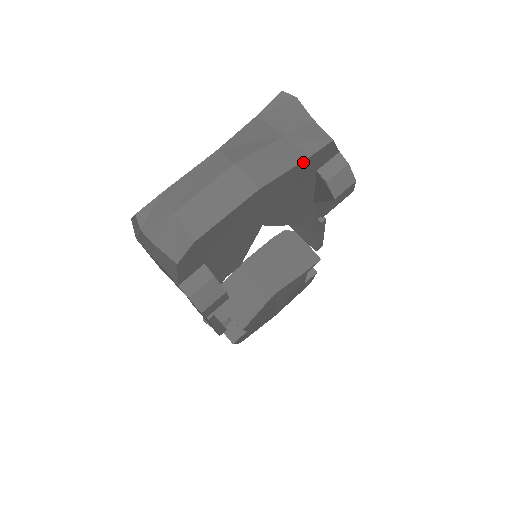
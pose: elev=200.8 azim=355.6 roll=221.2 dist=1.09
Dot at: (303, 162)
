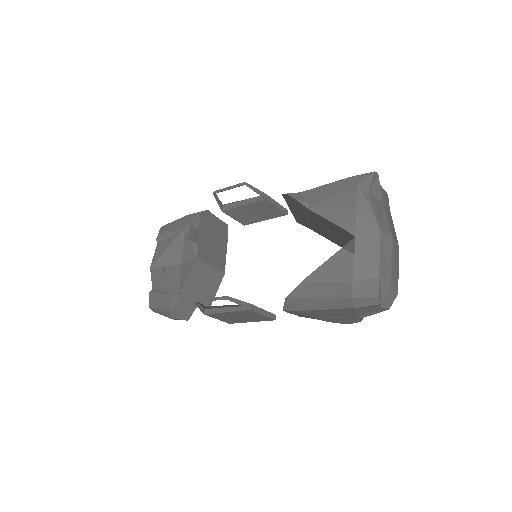
Dot at: (390, 216)
